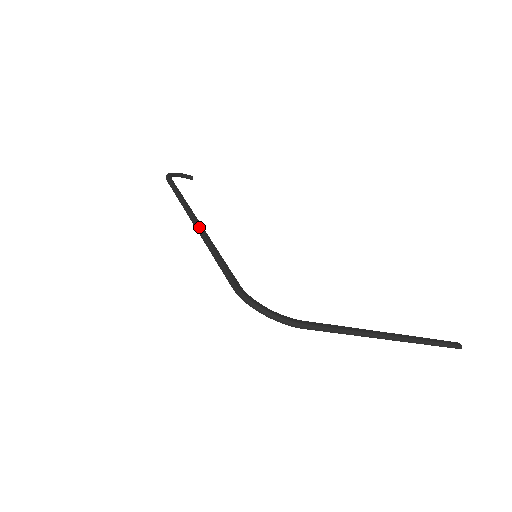
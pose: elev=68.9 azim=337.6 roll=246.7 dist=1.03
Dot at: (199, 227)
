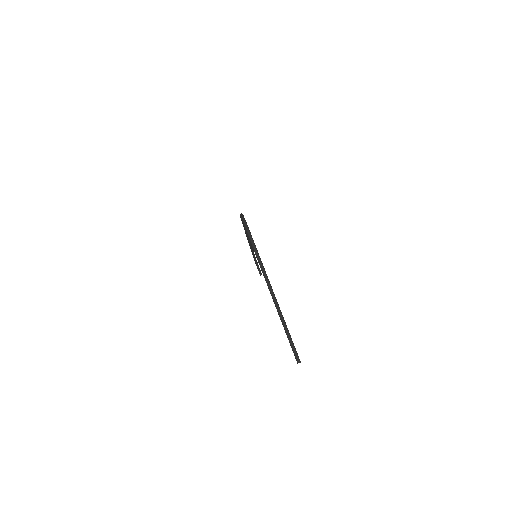
Dot at: occluded
